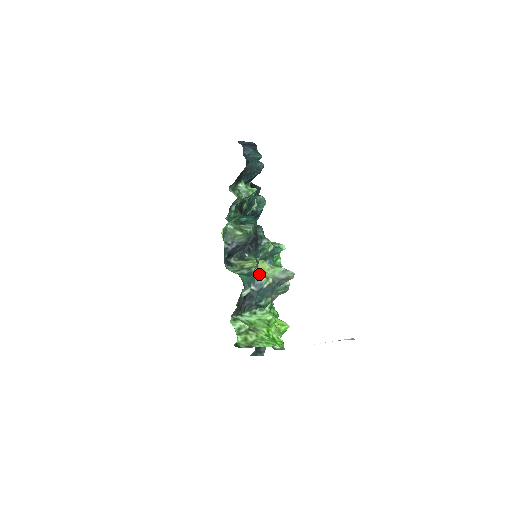
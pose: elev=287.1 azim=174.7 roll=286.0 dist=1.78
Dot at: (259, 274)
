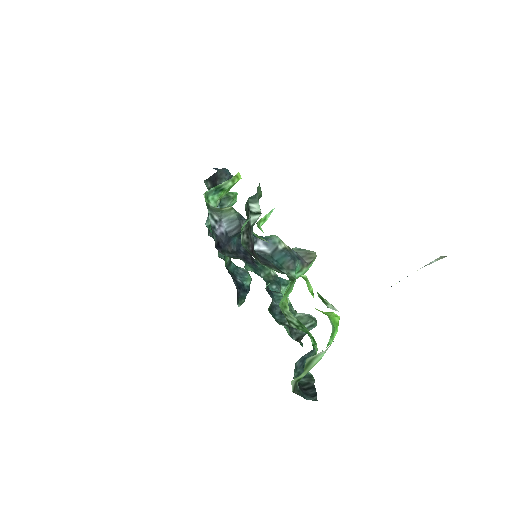
Dot at: occluded
